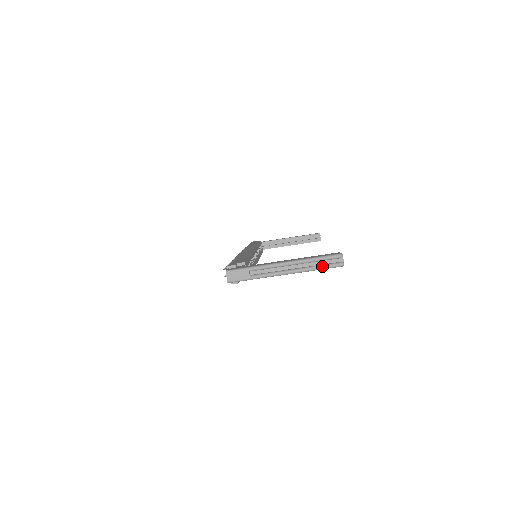
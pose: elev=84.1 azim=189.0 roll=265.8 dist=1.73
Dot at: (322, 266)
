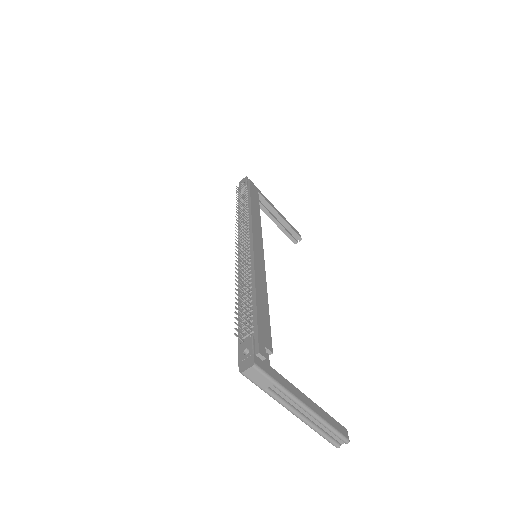
Dot at: (325, 436)
